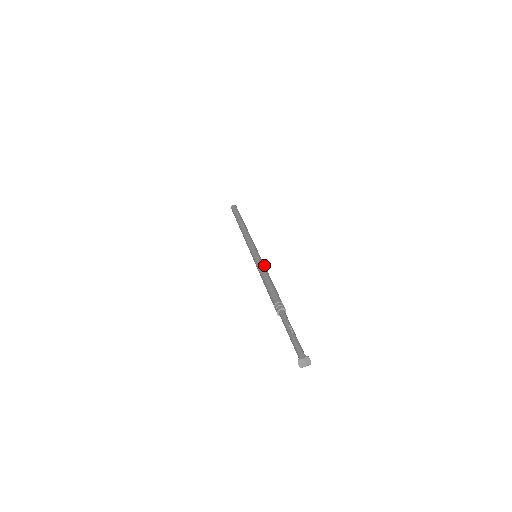
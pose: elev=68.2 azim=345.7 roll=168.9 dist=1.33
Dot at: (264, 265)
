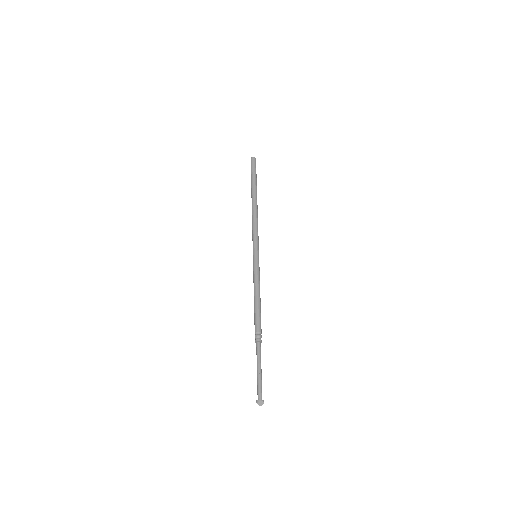
Dot at: (257, 275)
